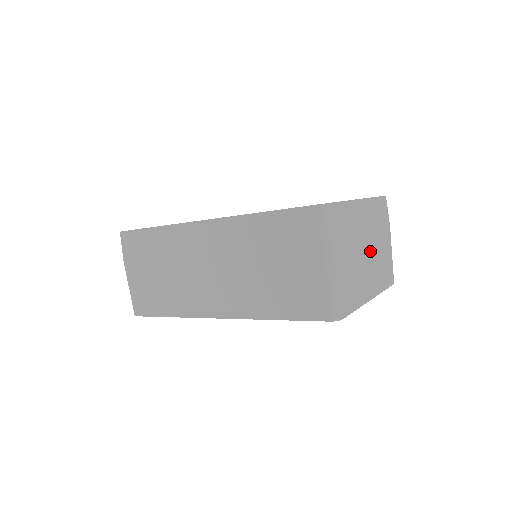
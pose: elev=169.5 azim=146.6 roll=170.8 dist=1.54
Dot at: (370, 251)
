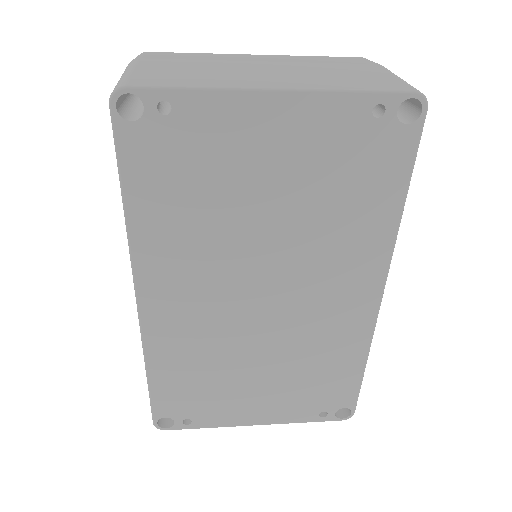
Dot at: (275, 69)
